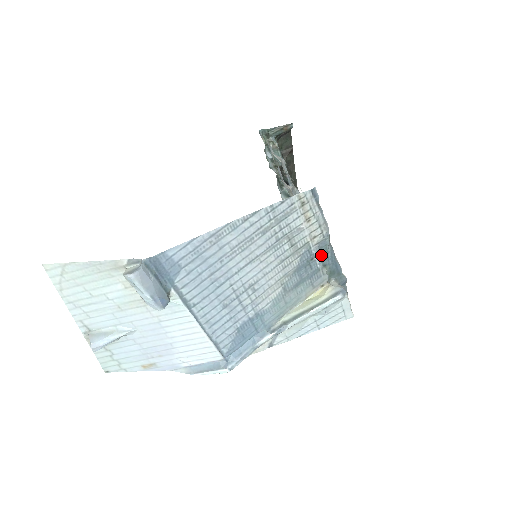
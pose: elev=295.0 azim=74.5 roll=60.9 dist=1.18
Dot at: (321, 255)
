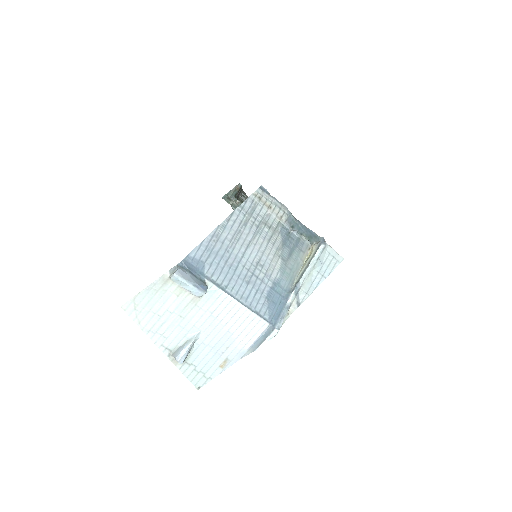
Dot at: (294, 228)
